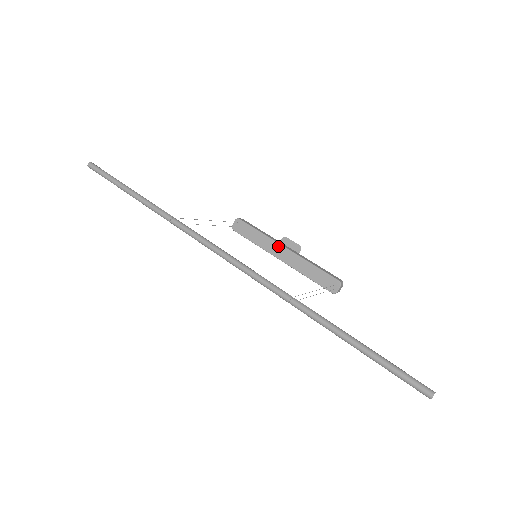
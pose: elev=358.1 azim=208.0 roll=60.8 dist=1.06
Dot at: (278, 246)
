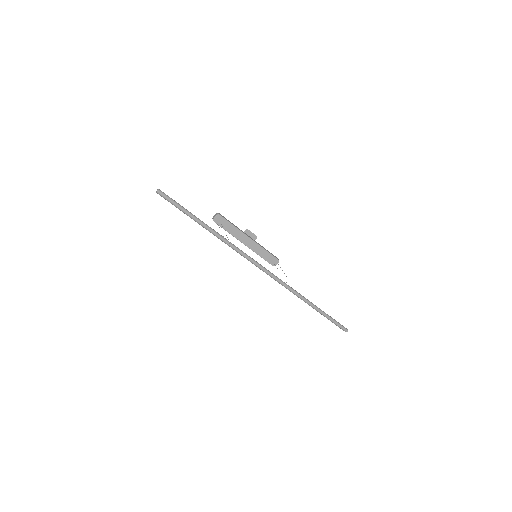
Dot at: (245, 236)
